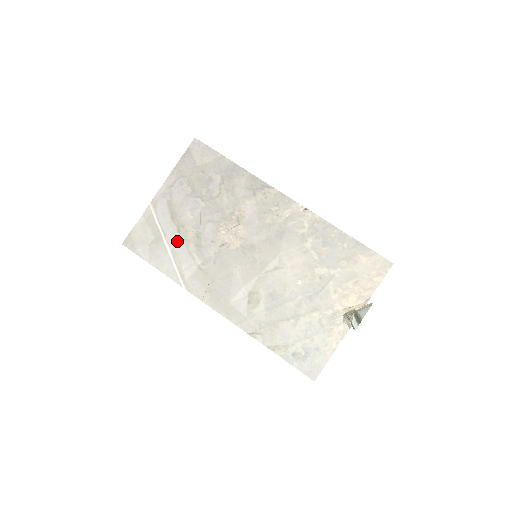
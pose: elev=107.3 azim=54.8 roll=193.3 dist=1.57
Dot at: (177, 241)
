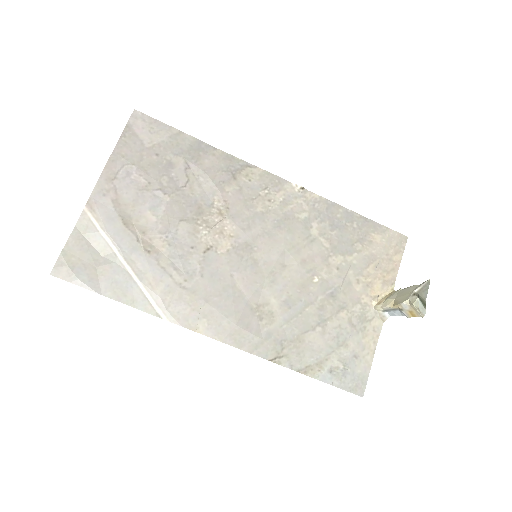
Dot at: (140, 255)
